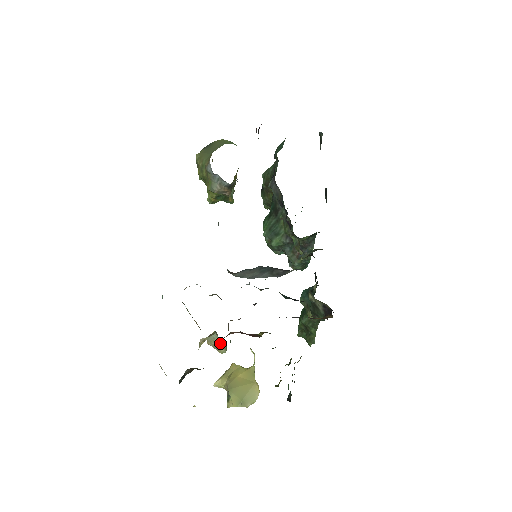
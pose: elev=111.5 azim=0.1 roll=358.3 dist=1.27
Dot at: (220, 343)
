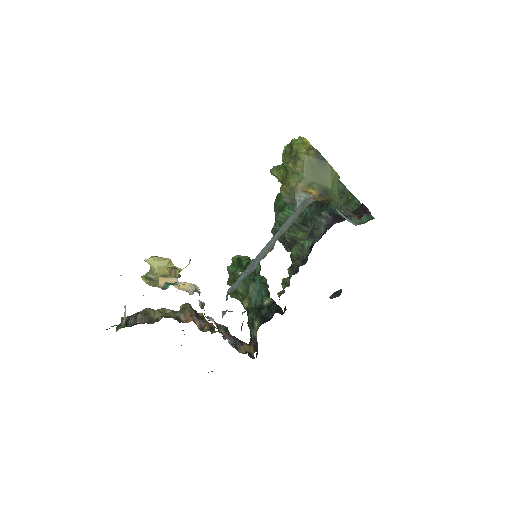
Dot at: occluded
